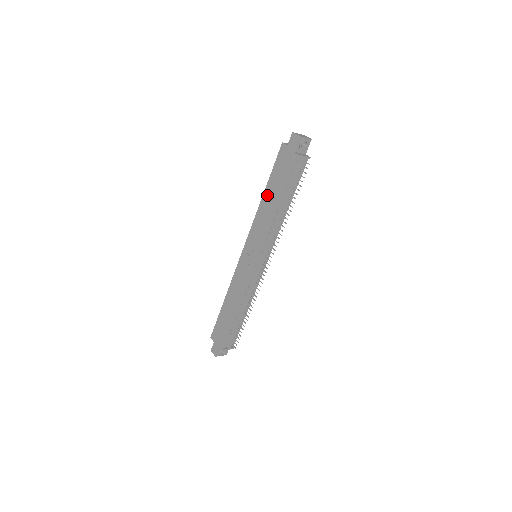
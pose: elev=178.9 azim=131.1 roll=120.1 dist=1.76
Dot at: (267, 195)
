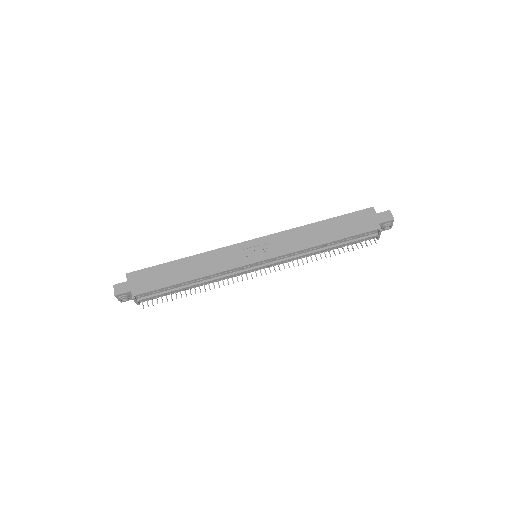
Dot at: (322, 226)
